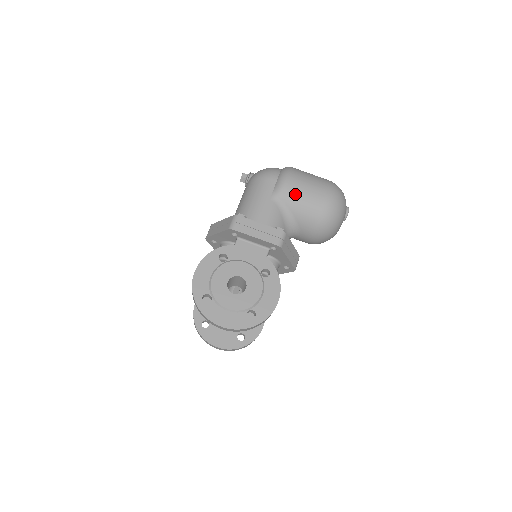
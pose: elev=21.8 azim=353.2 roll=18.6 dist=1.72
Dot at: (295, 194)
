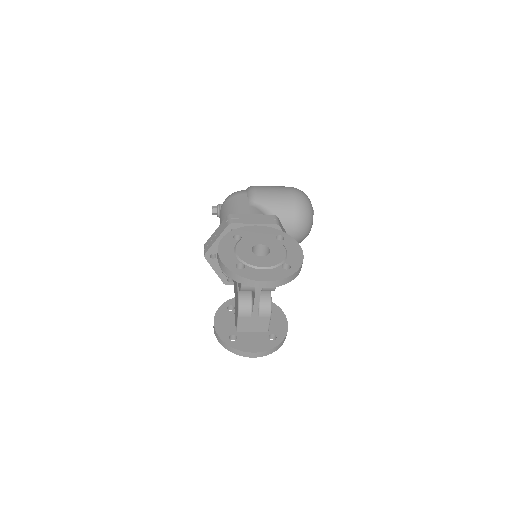
Dot at: (268, 196)
